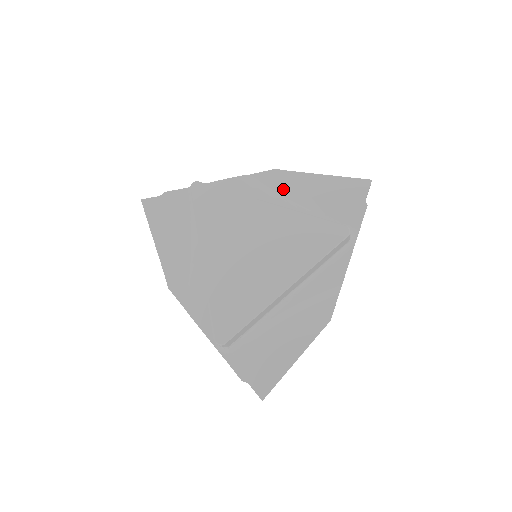
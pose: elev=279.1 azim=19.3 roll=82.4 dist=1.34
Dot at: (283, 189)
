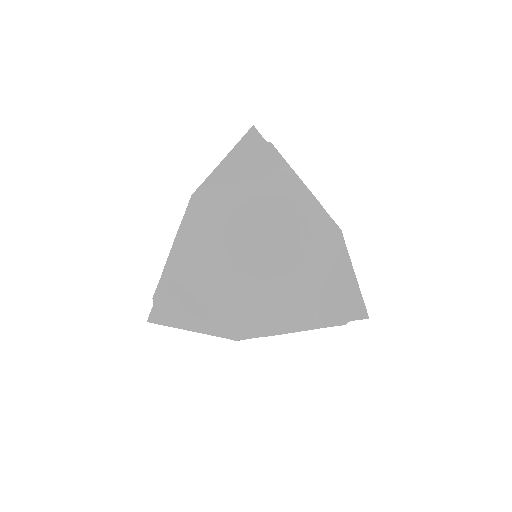
Dot at: (213, 200)
